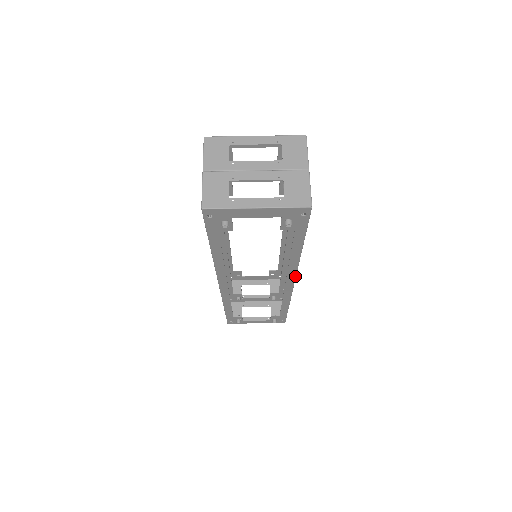
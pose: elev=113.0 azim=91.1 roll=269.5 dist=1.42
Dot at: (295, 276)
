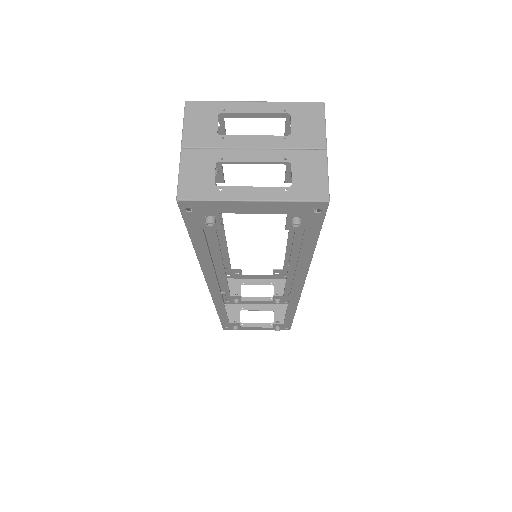
Dot at: (303, 284)
